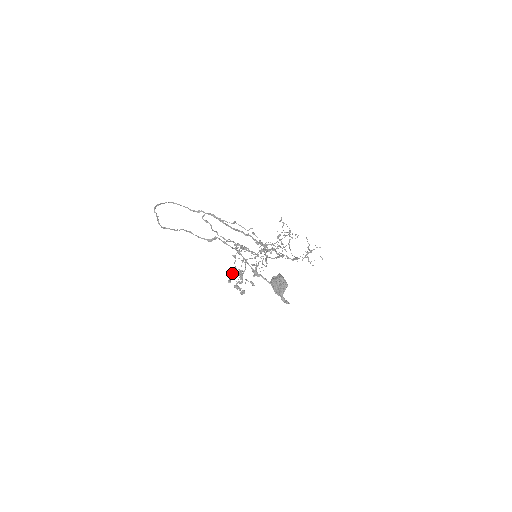
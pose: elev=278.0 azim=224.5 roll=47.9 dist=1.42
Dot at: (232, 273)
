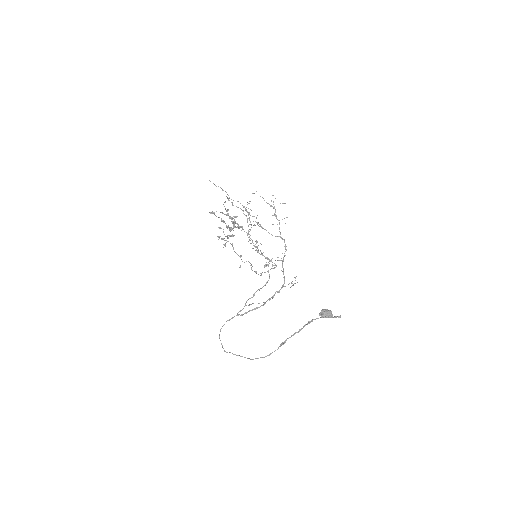
Dot at: occluded
